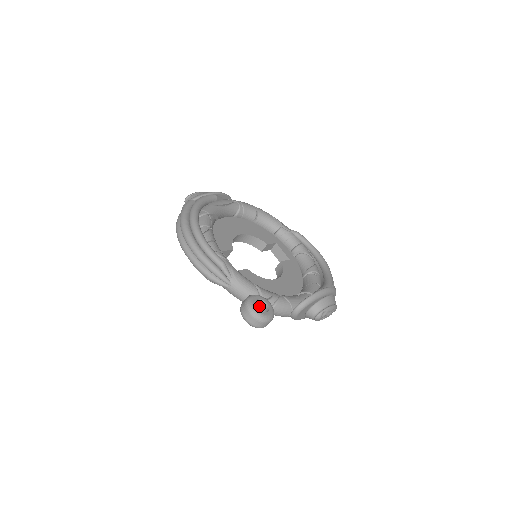
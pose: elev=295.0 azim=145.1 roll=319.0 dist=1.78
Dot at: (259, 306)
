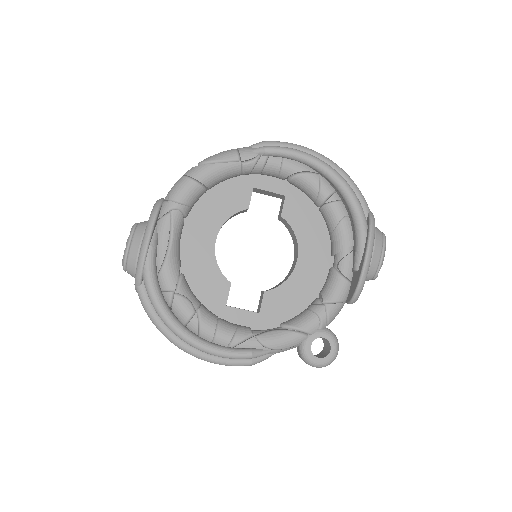
Dot at: occluded
